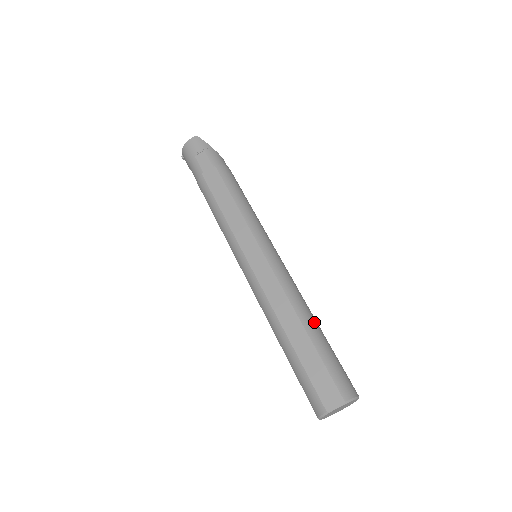
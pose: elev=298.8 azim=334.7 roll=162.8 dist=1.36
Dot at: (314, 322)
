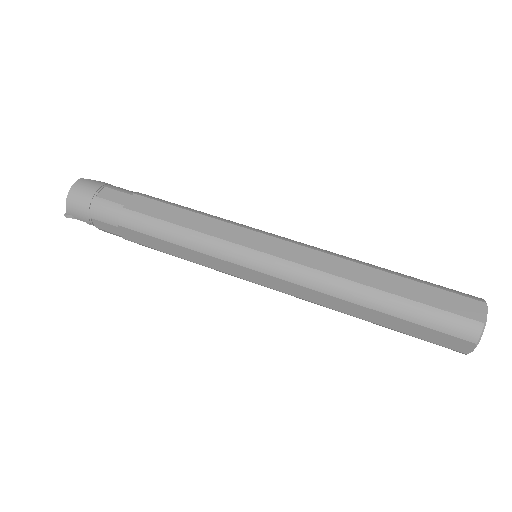
Dot at: occluded
